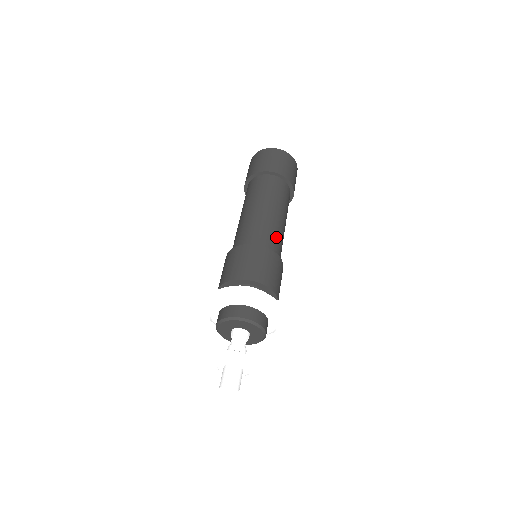
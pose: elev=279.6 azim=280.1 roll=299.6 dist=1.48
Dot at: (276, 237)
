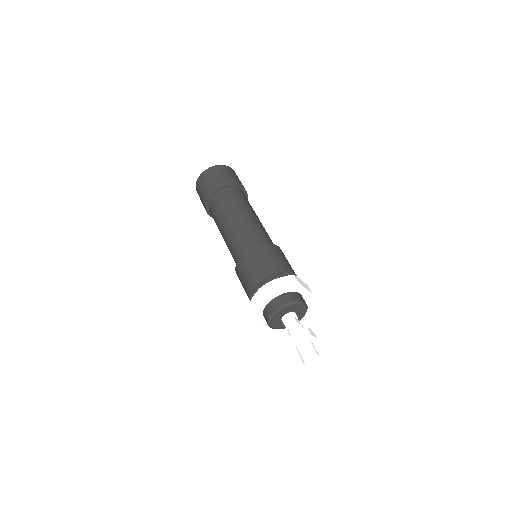
Dot at: (254, 233)
